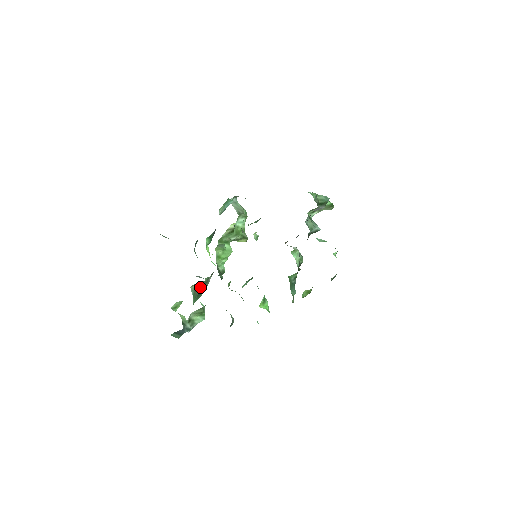
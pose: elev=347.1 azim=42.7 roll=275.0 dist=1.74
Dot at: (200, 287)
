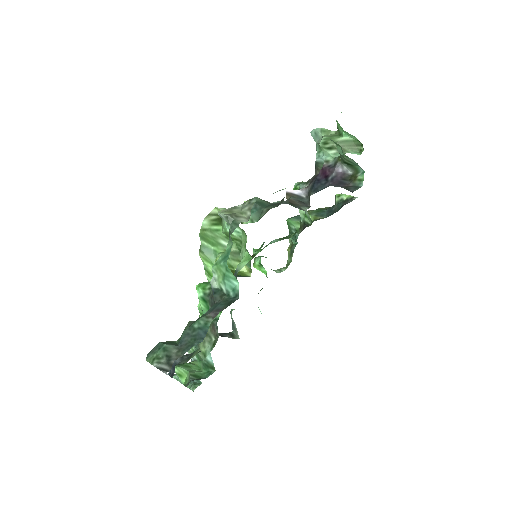
Dot at: occluded
